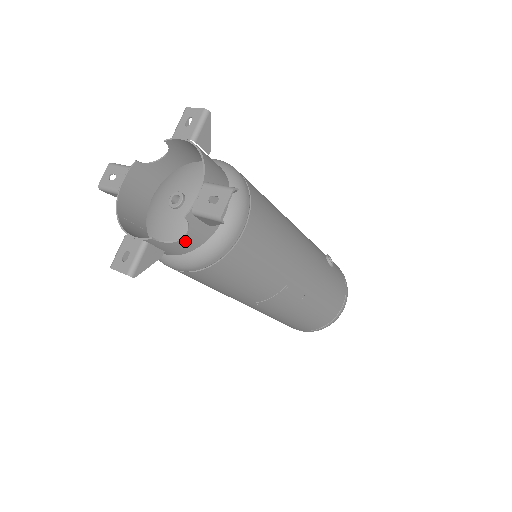
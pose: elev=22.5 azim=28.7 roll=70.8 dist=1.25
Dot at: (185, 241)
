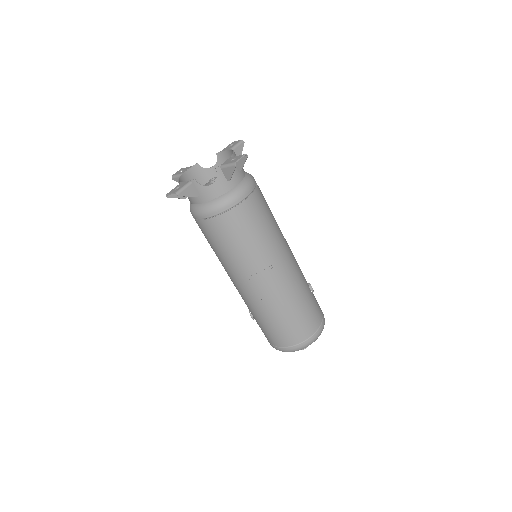
Dot at: (212, 187)
